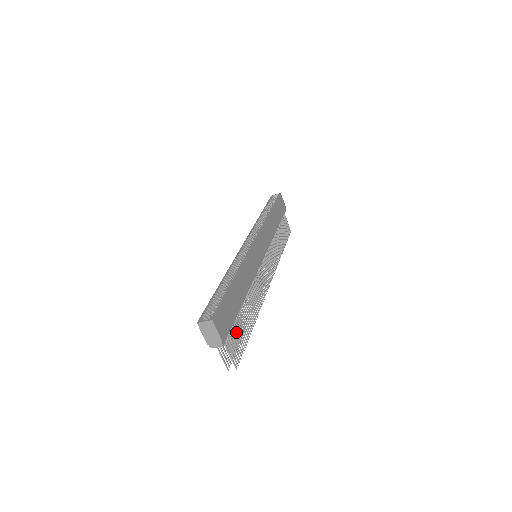
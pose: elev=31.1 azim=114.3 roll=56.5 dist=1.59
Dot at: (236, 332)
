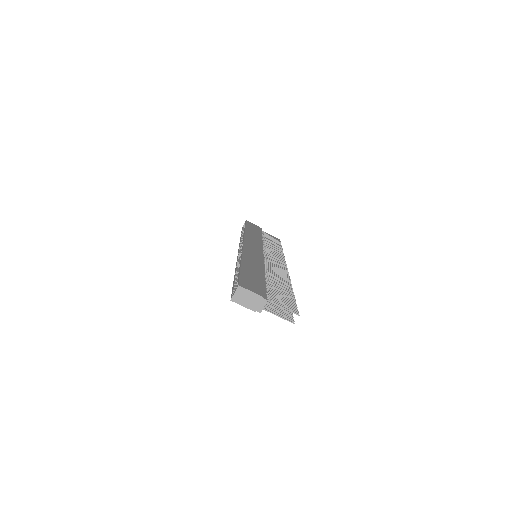
Dot at: (275, 294)
